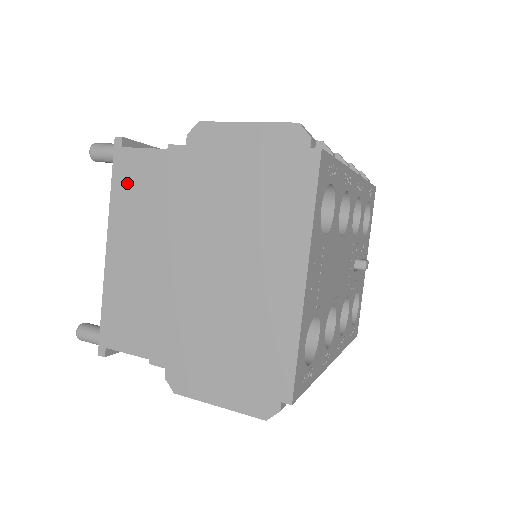
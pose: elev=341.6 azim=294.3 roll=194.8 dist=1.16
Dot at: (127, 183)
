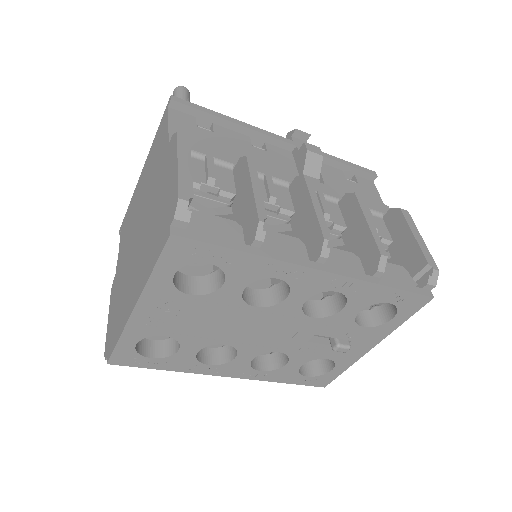
Dot at: (158, 137)
